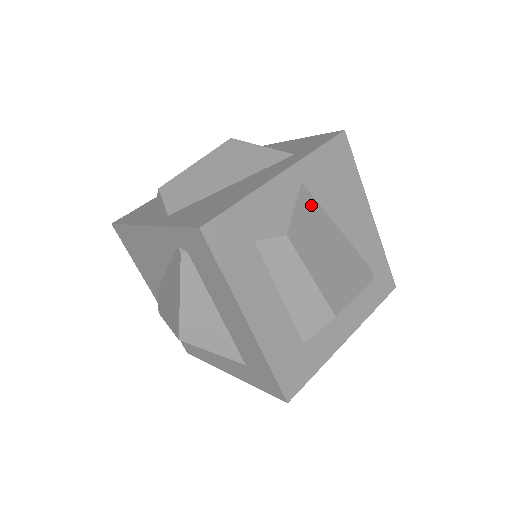
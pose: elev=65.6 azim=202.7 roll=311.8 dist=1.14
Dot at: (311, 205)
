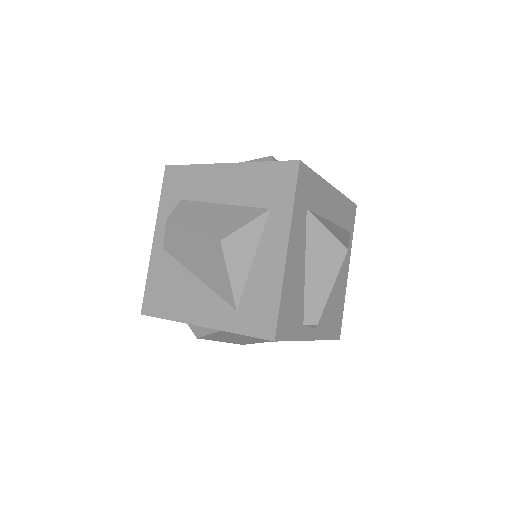
Dot at: occluded
